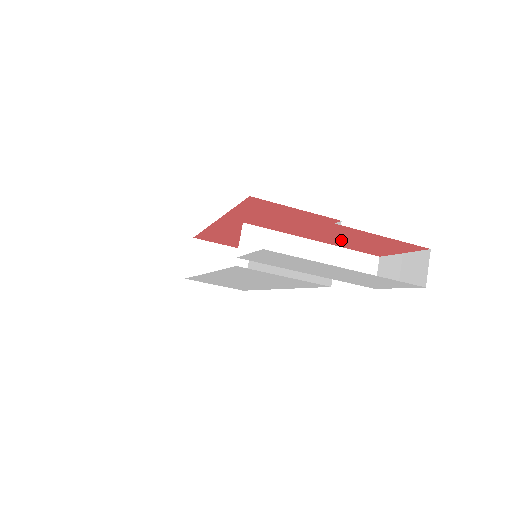
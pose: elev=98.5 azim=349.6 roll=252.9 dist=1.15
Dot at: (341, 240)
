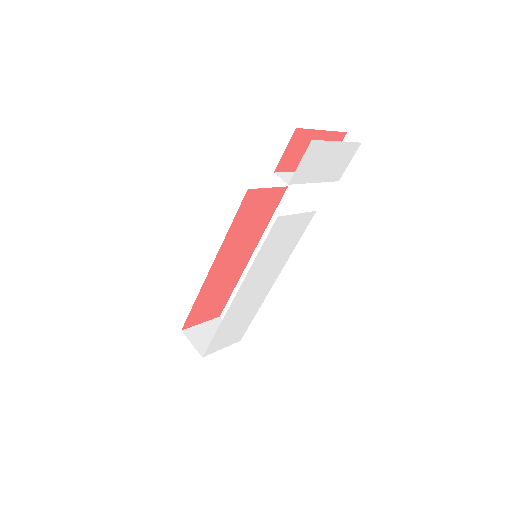
Dot at: occluded
